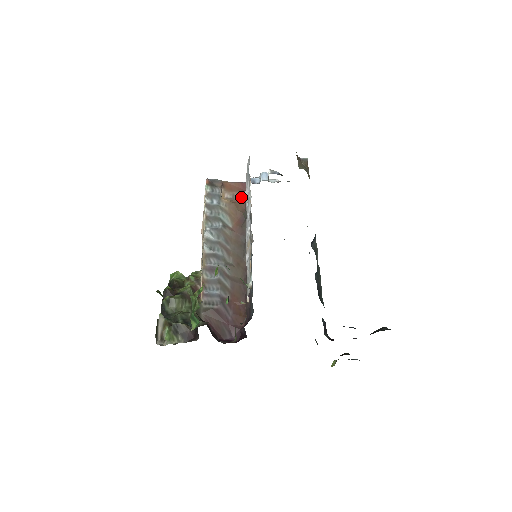
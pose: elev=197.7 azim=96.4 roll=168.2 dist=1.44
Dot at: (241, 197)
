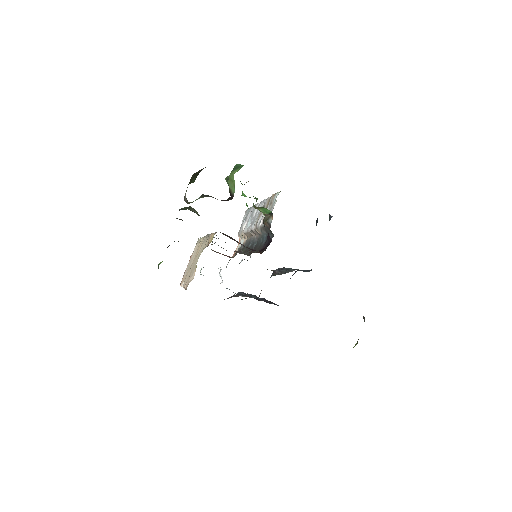
Dot at: occluded
